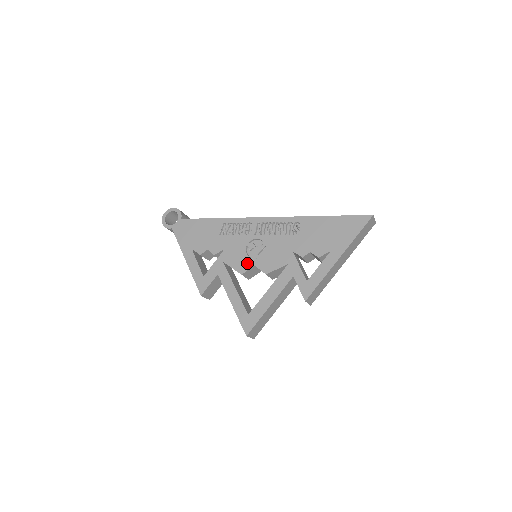
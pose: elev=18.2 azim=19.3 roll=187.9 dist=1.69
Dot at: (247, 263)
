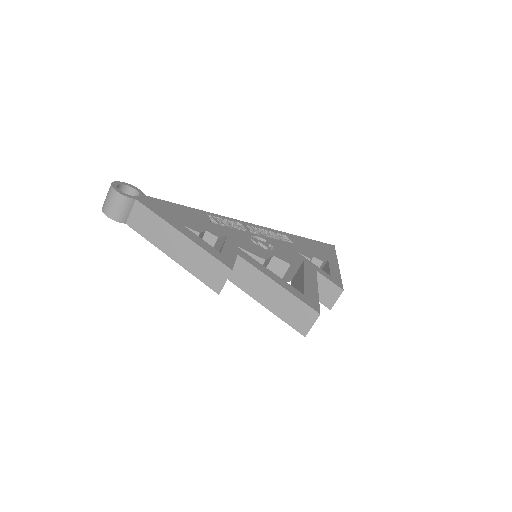
Dot at: (264, 252)
